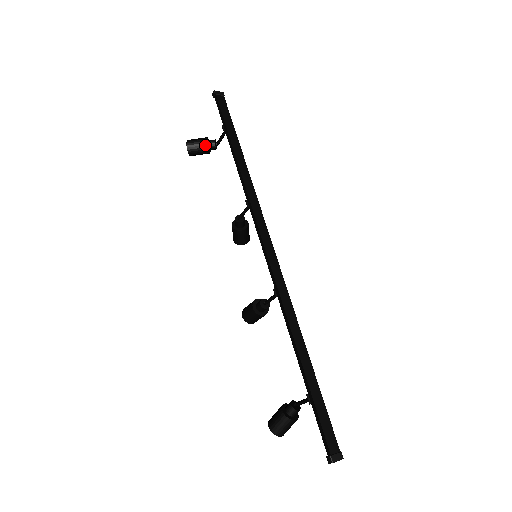
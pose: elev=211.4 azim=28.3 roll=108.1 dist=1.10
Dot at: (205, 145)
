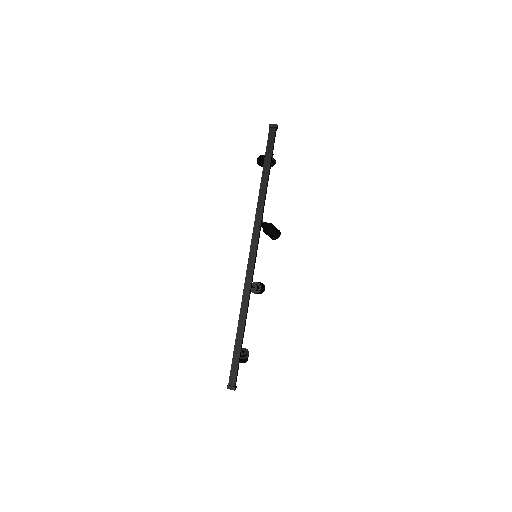
Dot at: occluded
